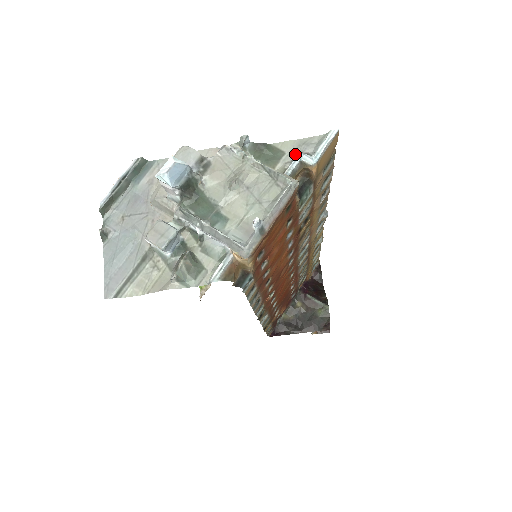
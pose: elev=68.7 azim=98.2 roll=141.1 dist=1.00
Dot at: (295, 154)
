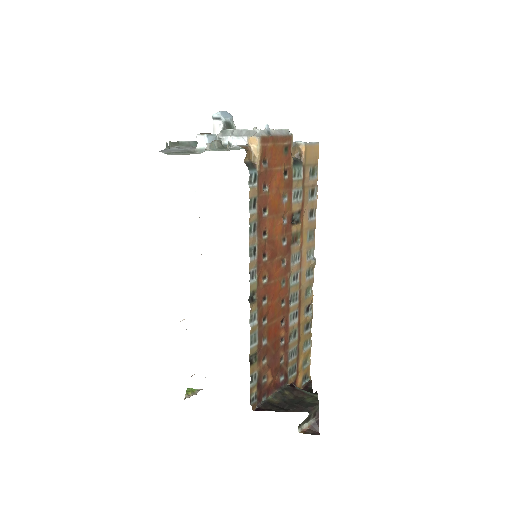
Dot at: occluded
